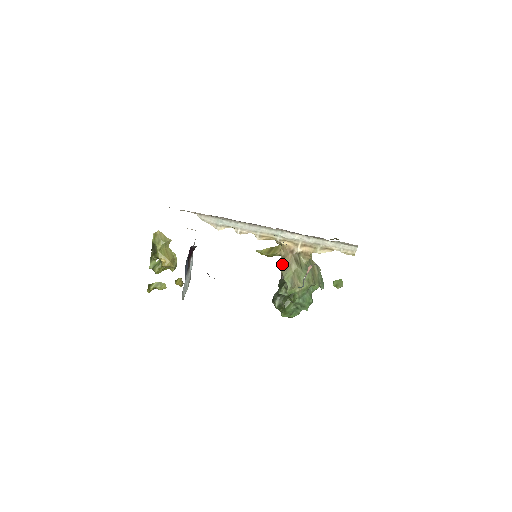
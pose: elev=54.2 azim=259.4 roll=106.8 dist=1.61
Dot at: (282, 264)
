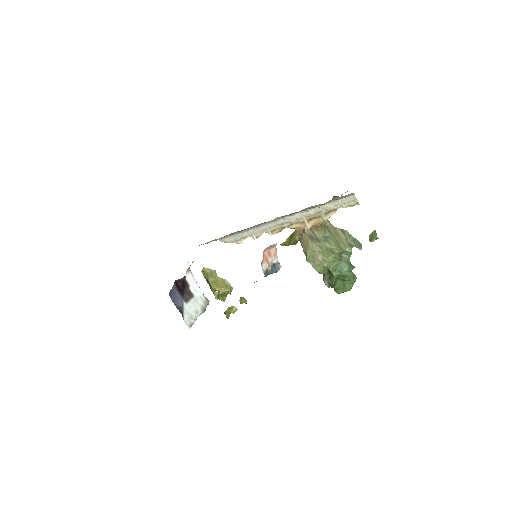
Dot at: (302, 247)
